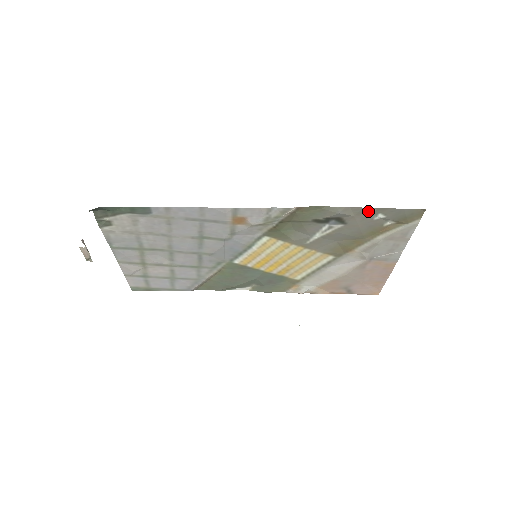
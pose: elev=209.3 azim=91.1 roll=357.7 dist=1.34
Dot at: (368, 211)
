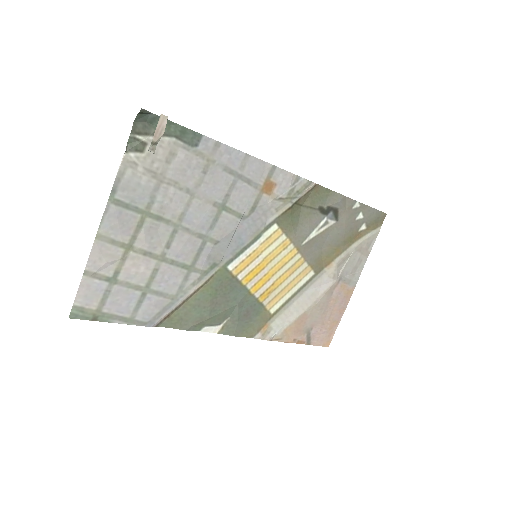
Dot at: (355, 206)
